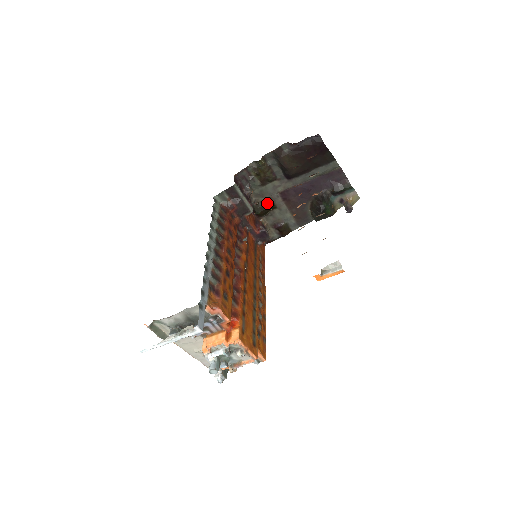
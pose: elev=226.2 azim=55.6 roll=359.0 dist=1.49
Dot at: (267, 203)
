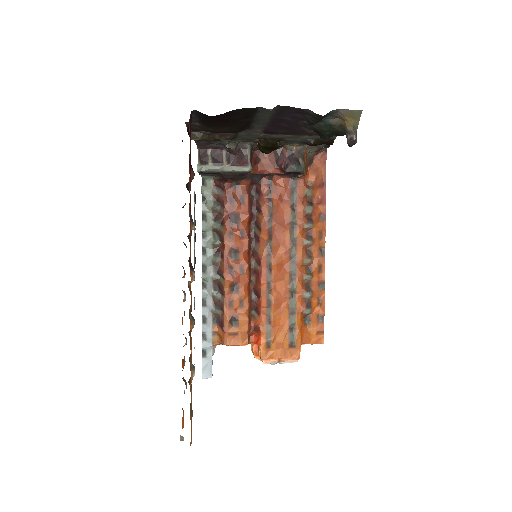
Dot at: (264, 143)
